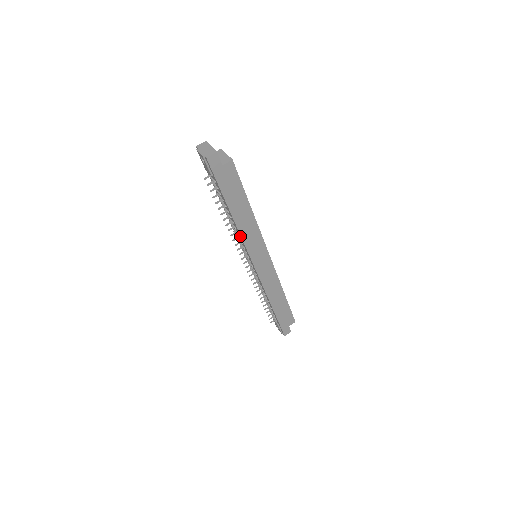
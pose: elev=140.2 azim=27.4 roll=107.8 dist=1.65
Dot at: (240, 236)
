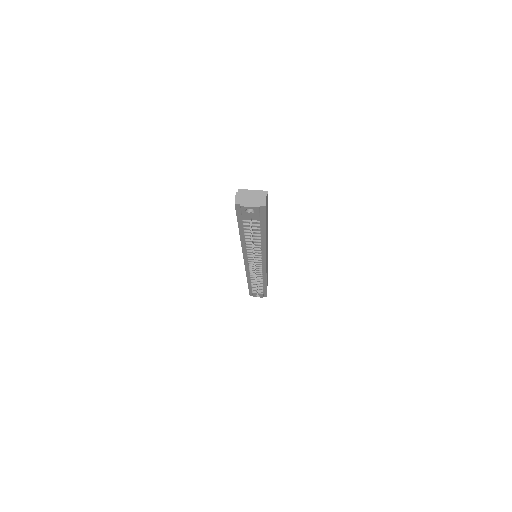
Dot at: (264, 250)
